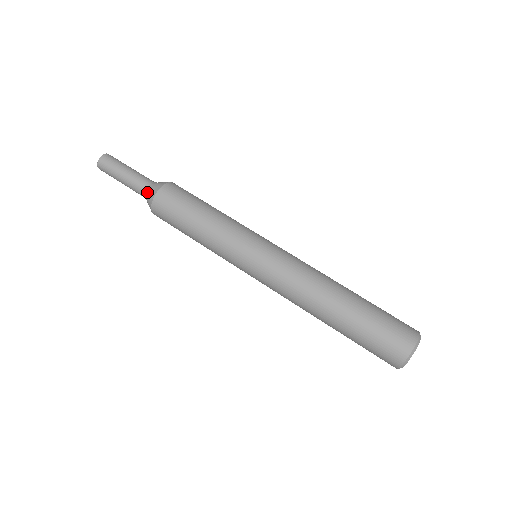
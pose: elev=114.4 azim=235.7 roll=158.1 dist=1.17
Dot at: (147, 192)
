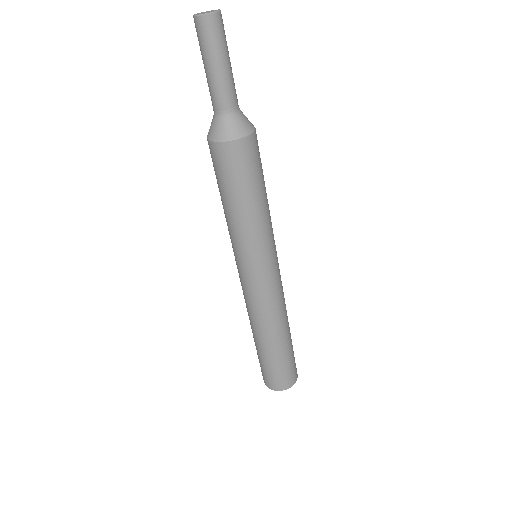
Dot at: (229, 119)
